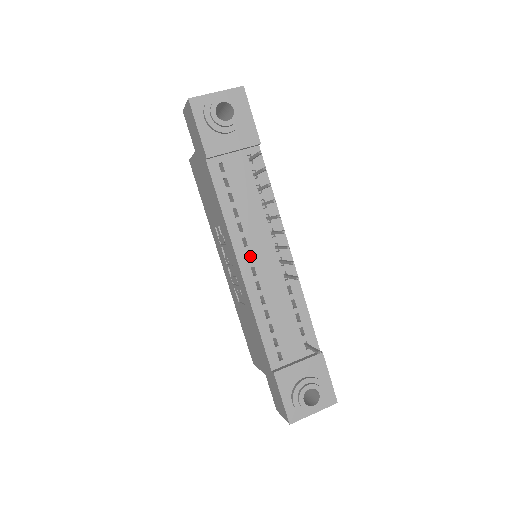
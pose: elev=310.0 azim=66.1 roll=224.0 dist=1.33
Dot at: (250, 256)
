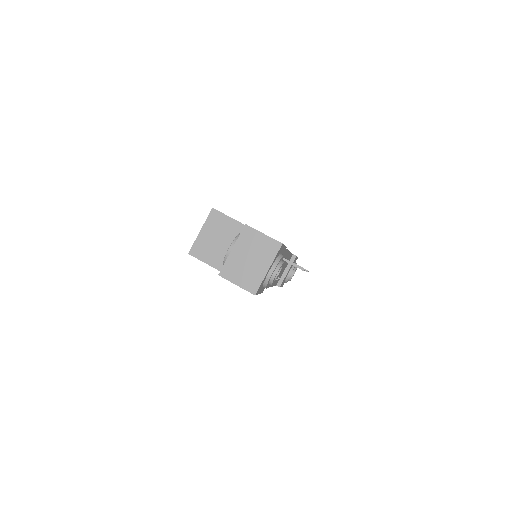
Dot at: occluded
